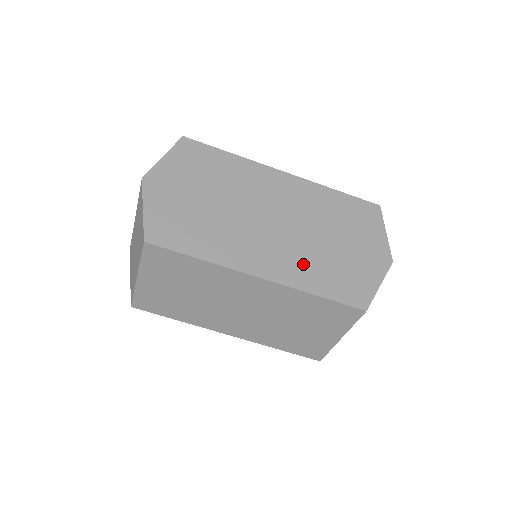
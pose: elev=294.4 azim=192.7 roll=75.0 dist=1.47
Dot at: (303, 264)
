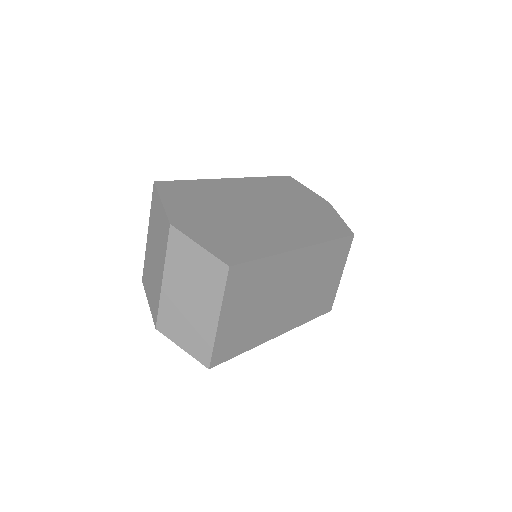
Dot at: (306, 227)
